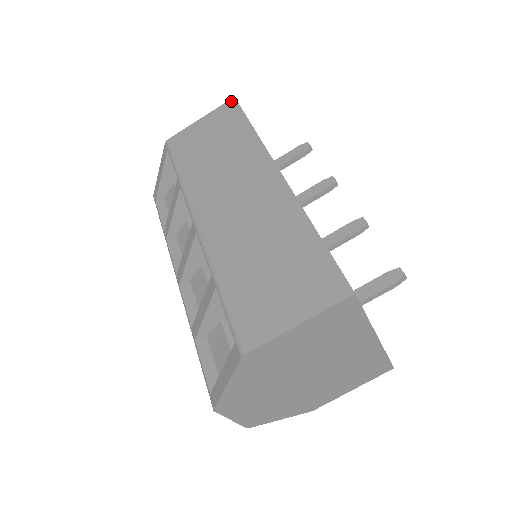
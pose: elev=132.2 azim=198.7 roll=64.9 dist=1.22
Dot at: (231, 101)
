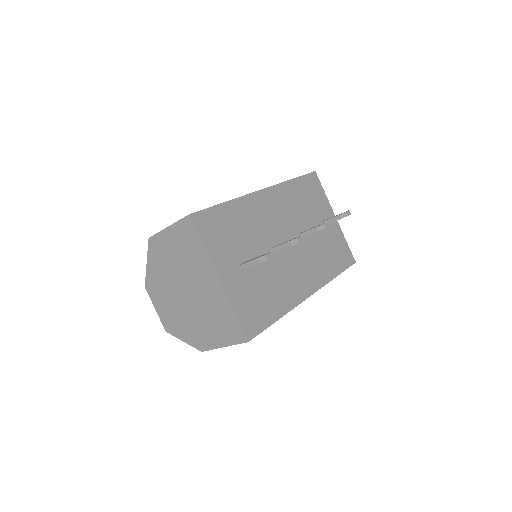
Dot at: occluded
